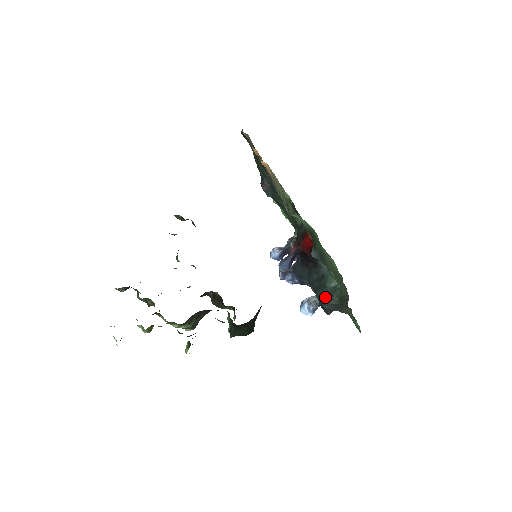
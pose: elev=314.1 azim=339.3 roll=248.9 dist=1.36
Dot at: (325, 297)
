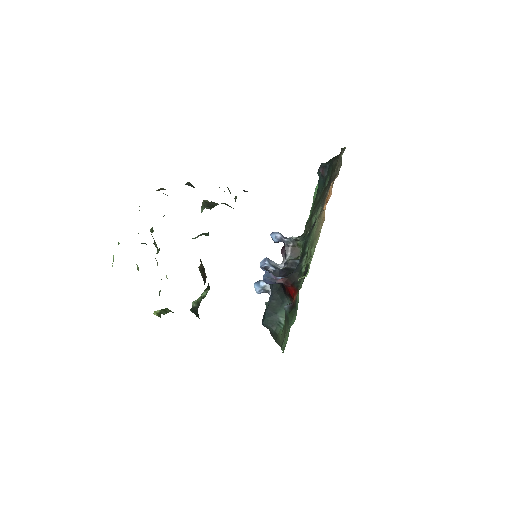
Dot at: (270, 319)
